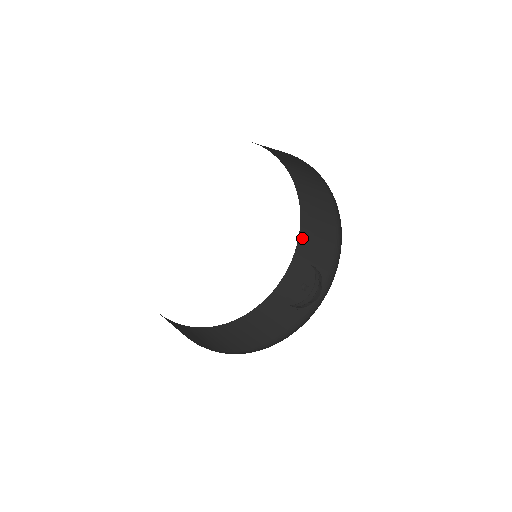
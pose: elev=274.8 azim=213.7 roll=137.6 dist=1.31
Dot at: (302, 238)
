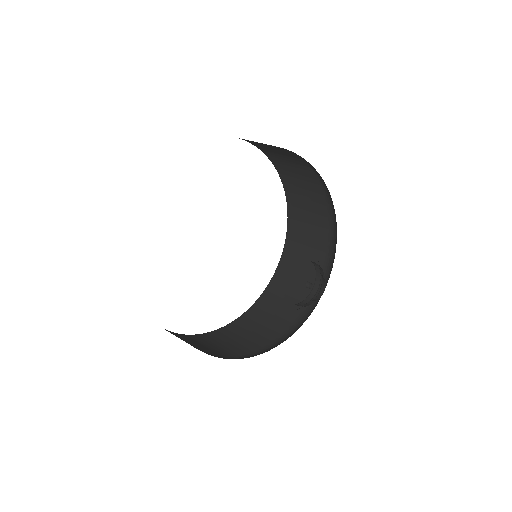
Dot at: (290, 237)
